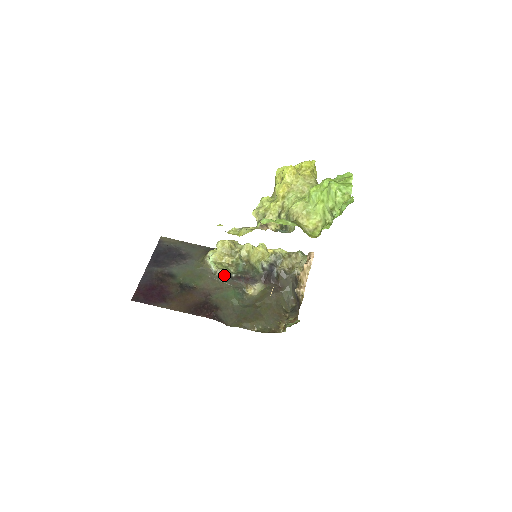
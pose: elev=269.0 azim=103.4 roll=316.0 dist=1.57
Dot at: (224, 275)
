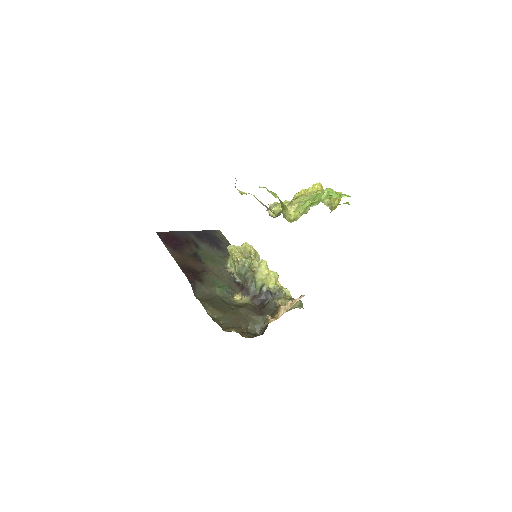
Dot at: (231, 274)
